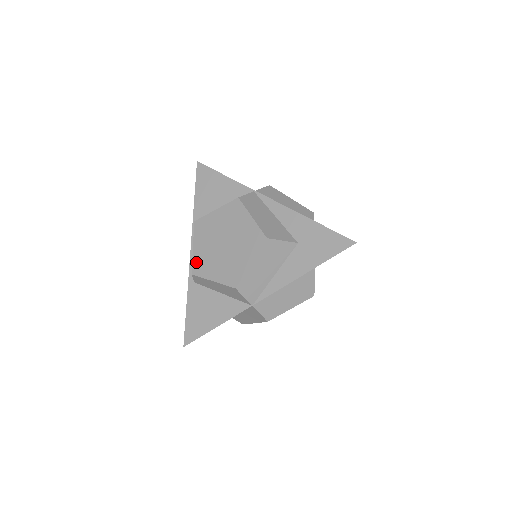
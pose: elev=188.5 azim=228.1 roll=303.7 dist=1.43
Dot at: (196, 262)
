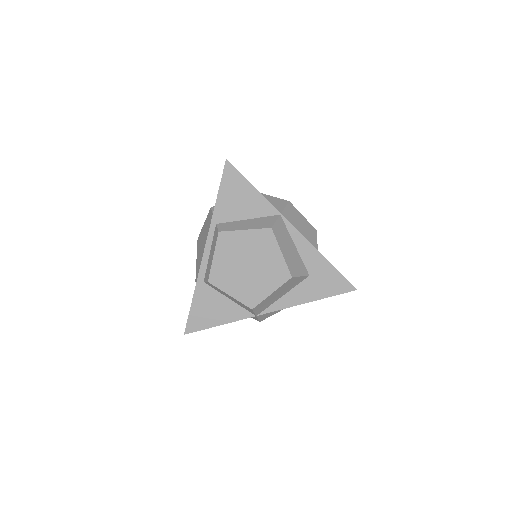
Dot at: (215, 272)
